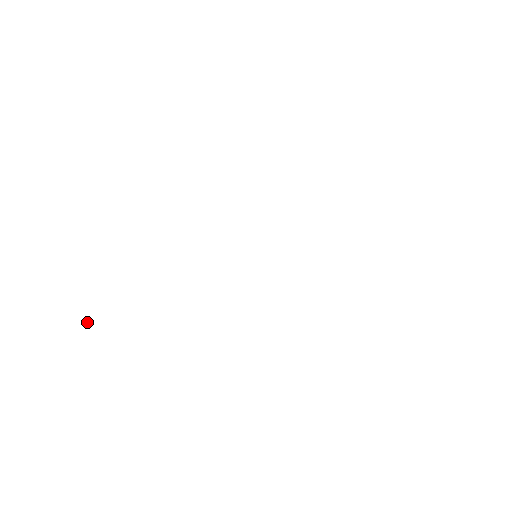
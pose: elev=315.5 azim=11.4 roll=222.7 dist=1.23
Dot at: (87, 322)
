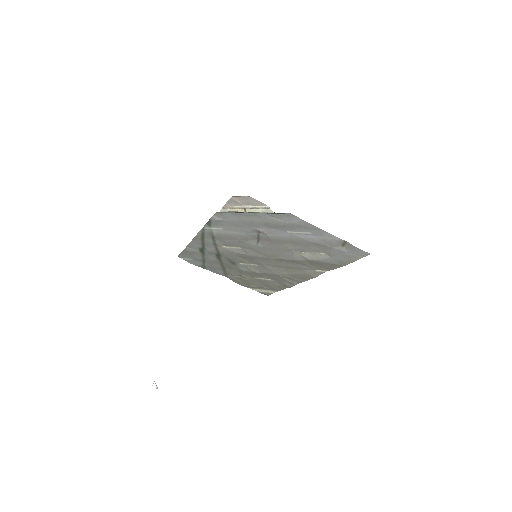
Dot at: (154, 382)
